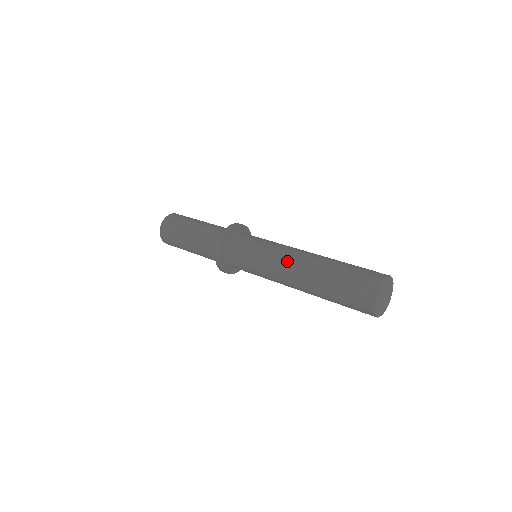
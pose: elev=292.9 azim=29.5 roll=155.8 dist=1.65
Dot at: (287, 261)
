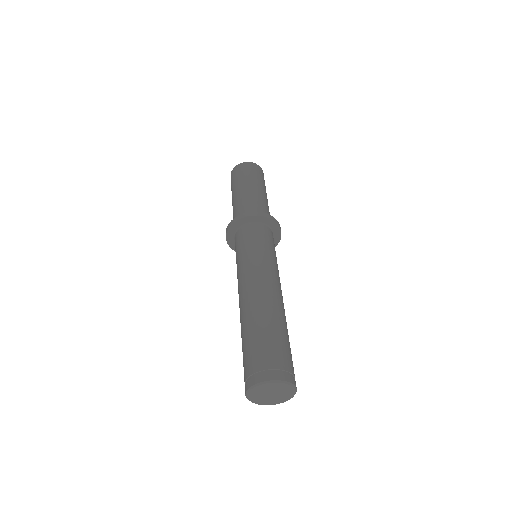
Dot at: (255, 282)
